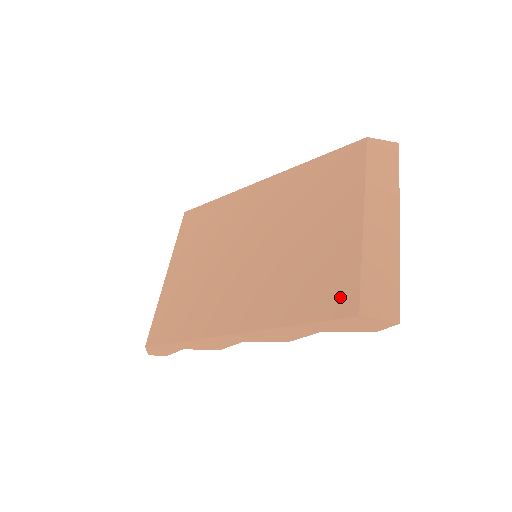
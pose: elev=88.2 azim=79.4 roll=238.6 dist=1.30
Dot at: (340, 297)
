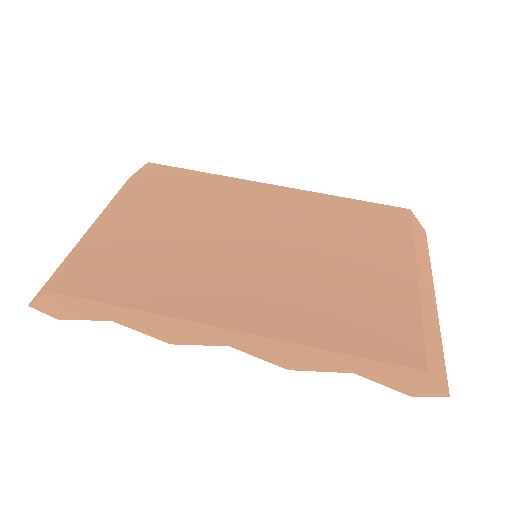
Dot at: (400, 343)
